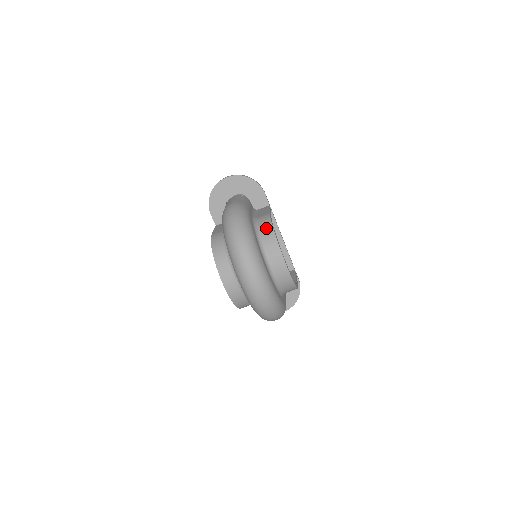
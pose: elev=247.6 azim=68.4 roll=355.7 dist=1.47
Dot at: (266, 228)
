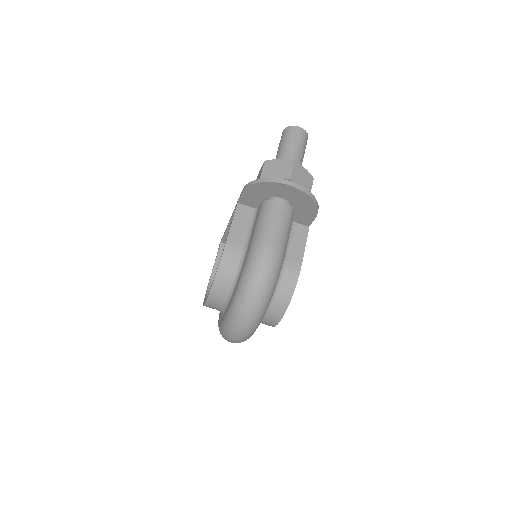
Dot at: (285, 292)
